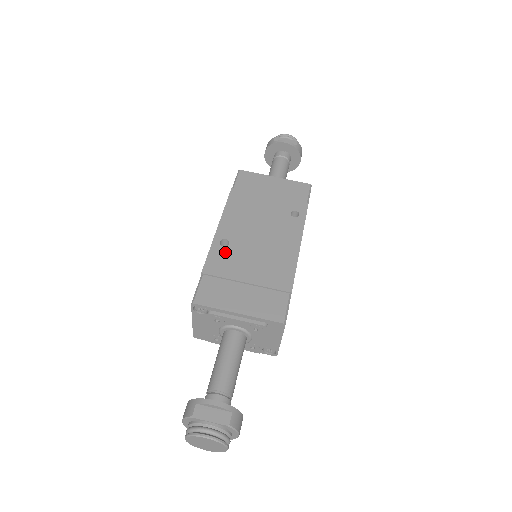
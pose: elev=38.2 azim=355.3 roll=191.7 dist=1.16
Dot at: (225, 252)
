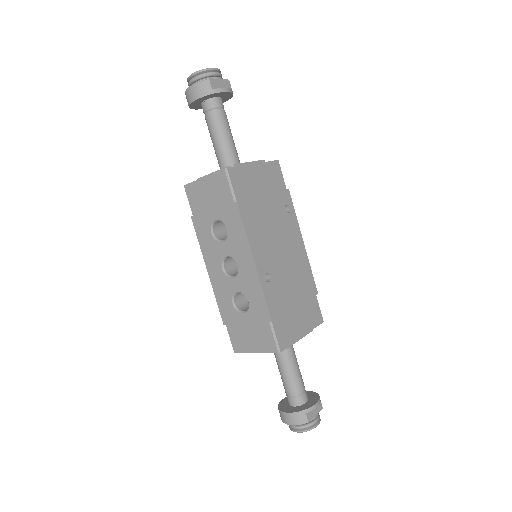
Dot at: (273, 288)
